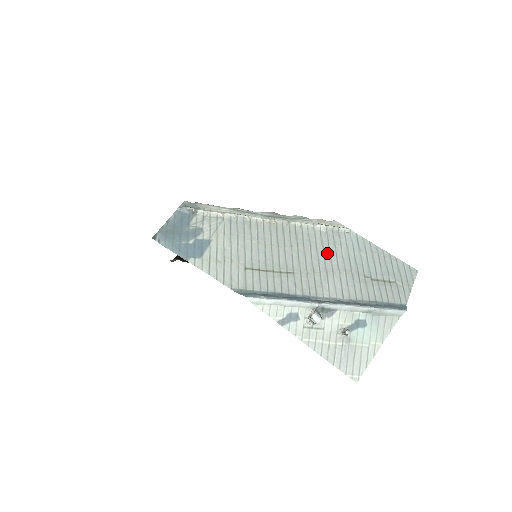
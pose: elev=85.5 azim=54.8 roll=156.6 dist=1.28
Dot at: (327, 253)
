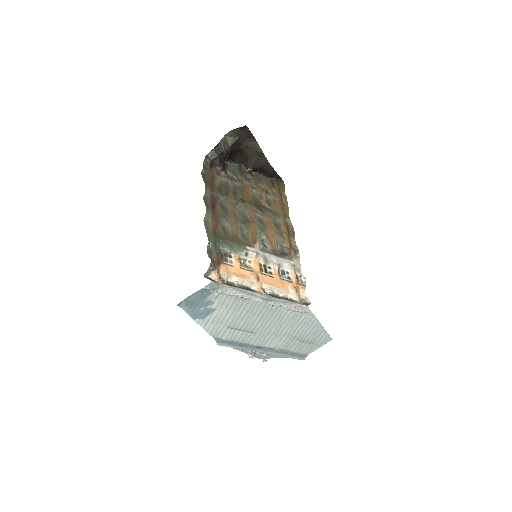
Dot at: (285, 325)
